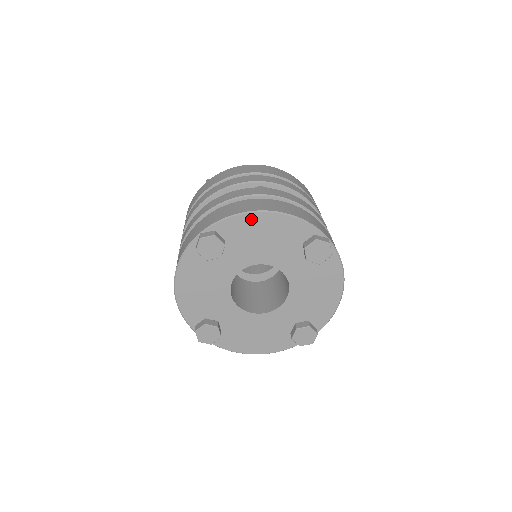
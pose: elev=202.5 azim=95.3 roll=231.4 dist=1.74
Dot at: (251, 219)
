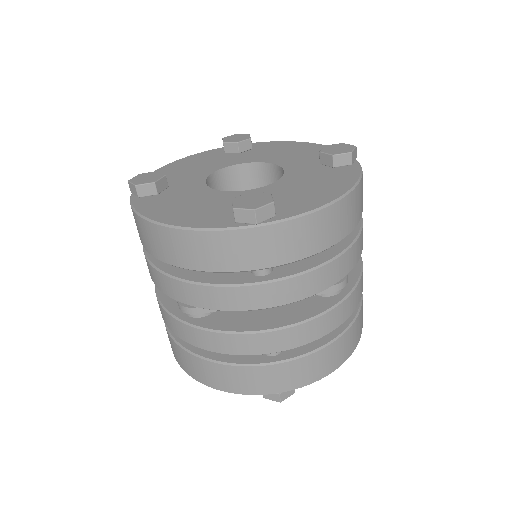
Dot at: occluded
